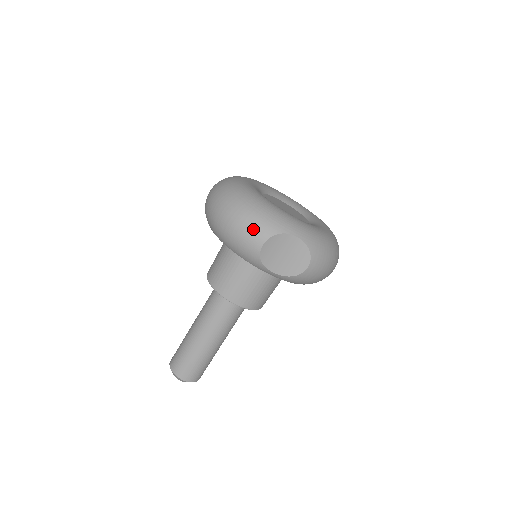
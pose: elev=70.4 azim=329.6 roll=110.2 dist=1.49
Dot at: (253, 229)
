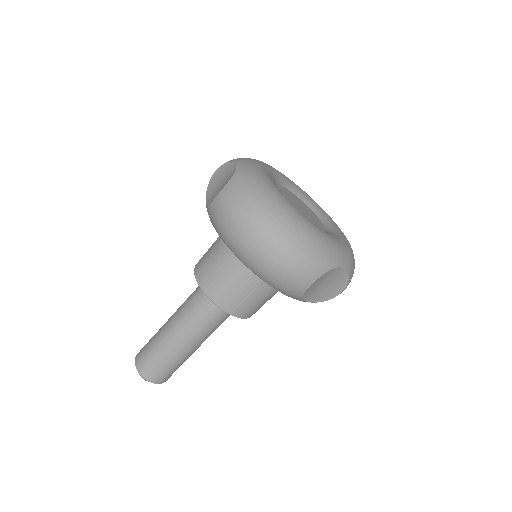
Dot at: (305, 268)
